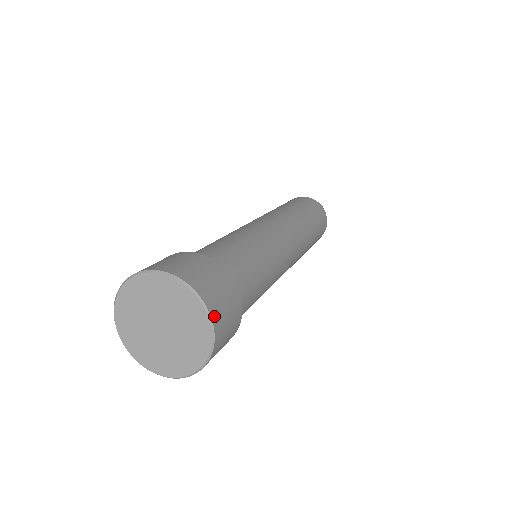
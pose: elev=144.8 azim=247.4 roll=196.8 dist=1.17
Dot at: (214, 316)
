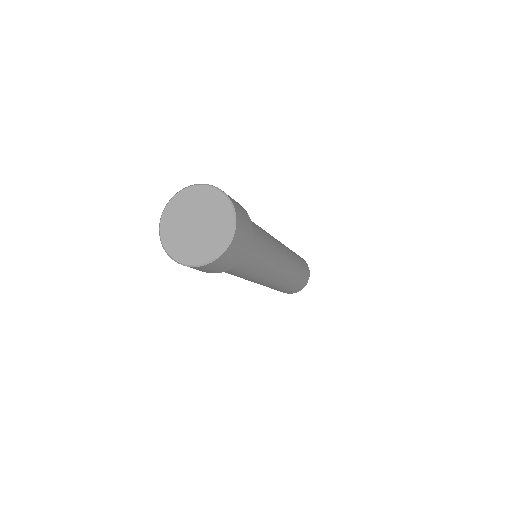
Dot at: (230, 247)
